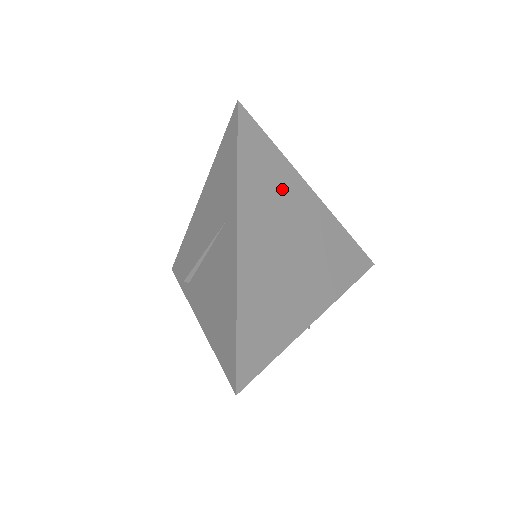
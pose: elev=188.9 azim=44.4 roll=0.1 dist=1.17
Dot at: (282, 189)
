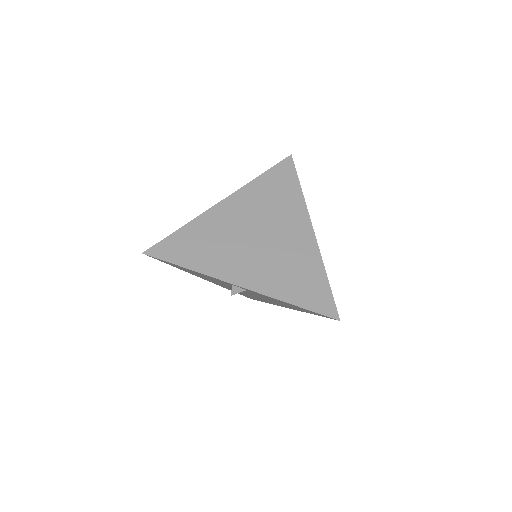
Dot at: (283, 206)
